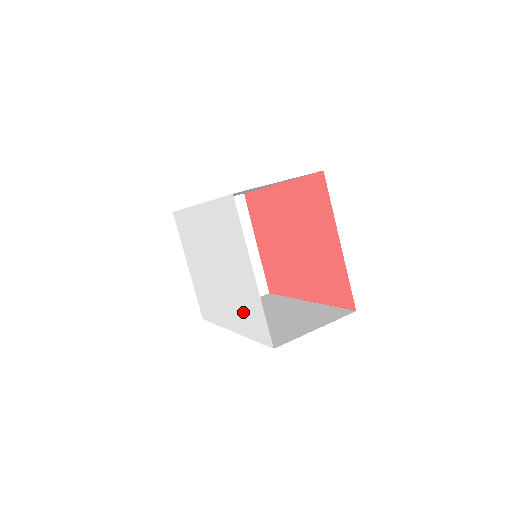
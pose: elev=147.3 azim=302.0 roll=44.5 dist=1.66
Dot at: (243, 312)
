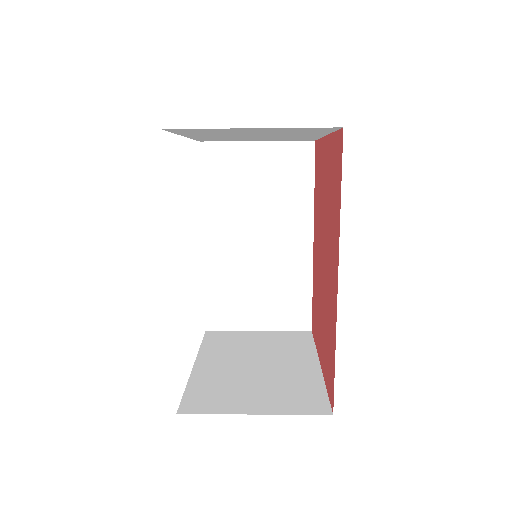
Dot at: occluded
